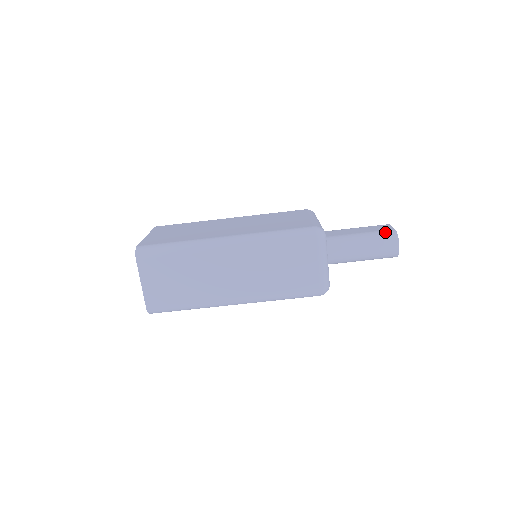
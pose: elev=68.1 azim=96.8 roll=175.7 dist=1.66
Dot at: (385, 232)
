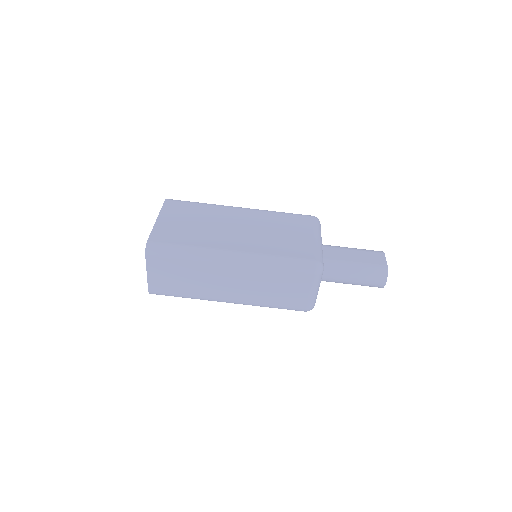
Dot at: (378, 267)
